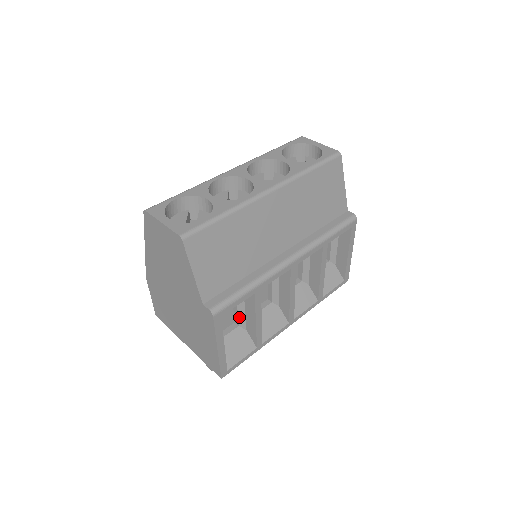
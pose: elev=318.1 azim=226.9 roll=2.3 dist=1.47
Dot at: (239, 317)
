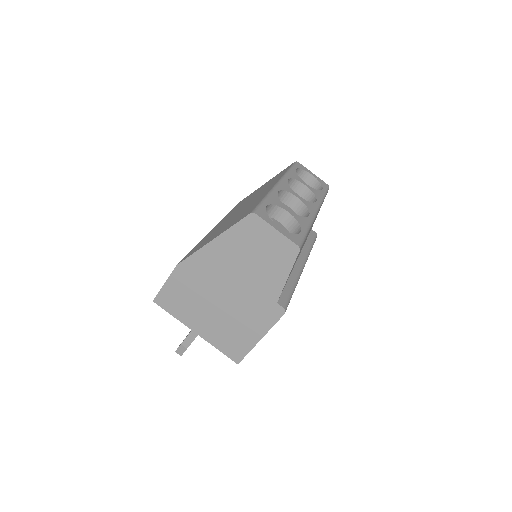
Dot at: occluded
